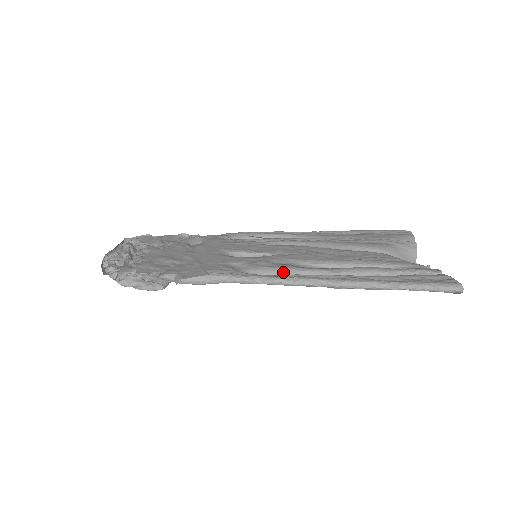
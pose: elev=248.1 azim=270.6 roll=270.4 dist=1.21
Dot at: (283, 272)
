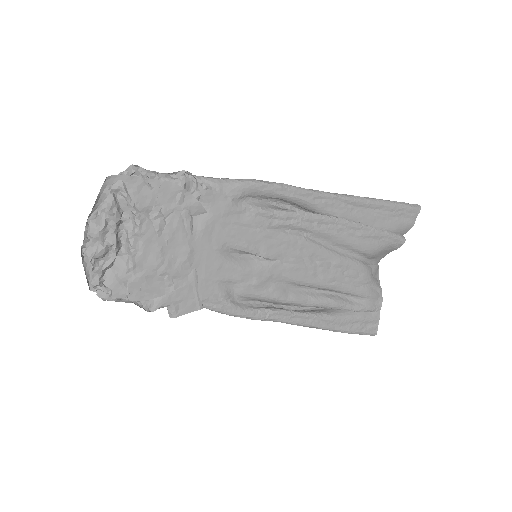
Dot at: (268, 301)
